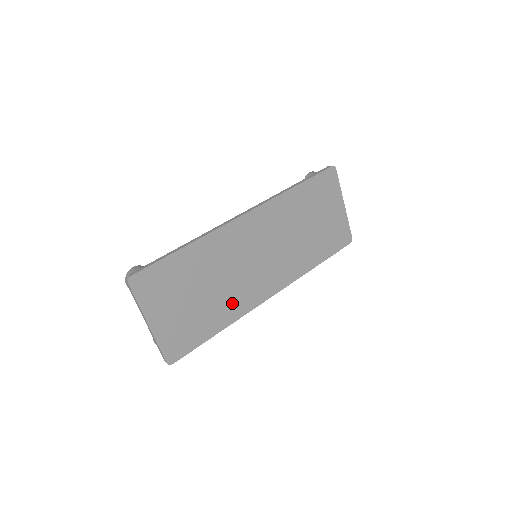
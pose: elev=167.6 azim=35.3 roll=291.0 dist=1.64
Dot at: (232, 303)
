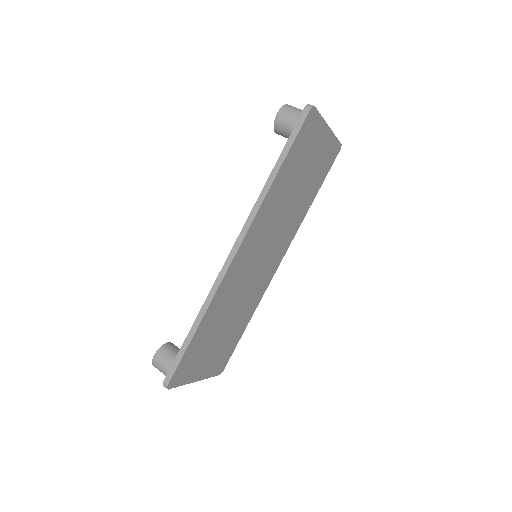
Dot at: (250, 304)
